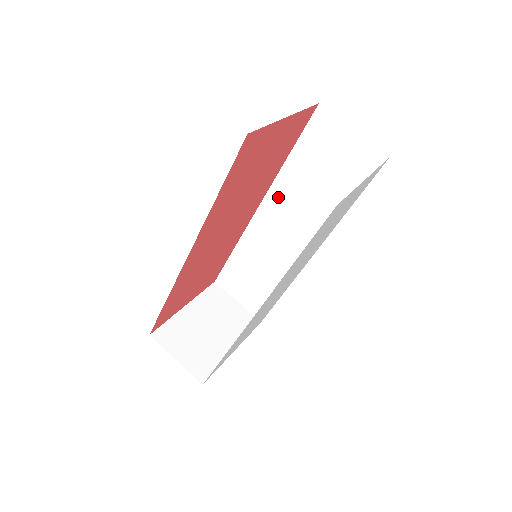
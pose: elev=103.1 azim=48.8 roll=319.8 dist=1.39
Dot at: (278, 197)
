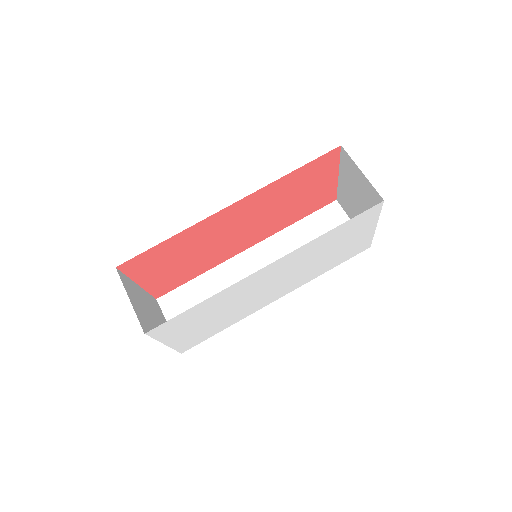
Dot at: (272, 246)
